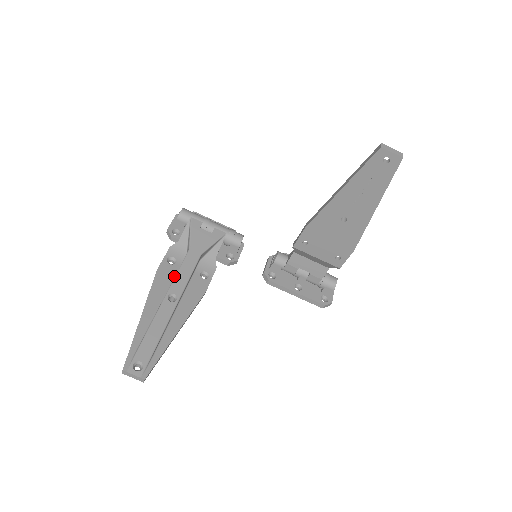
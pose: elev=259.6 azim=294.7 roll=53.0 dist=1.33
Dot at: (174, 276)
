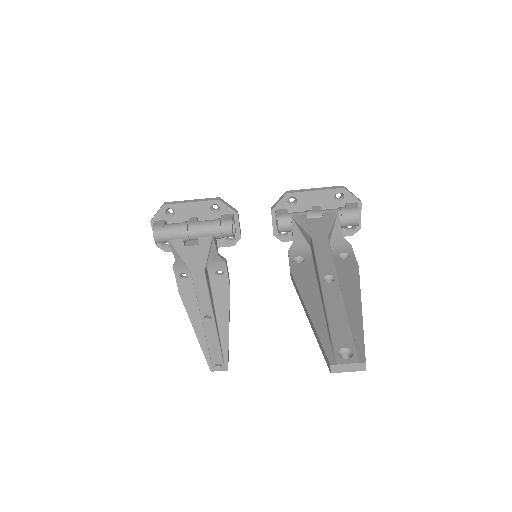
Dot at: occluded
